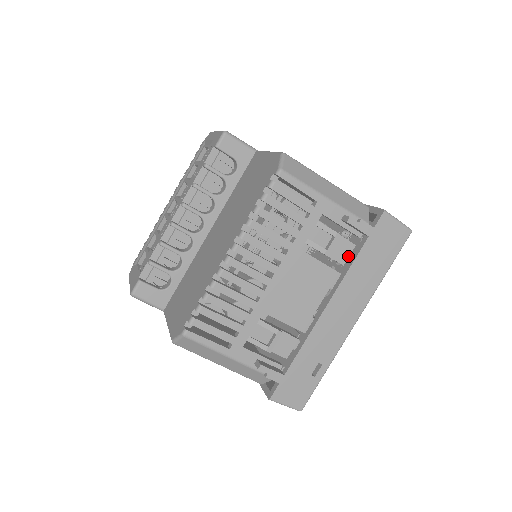
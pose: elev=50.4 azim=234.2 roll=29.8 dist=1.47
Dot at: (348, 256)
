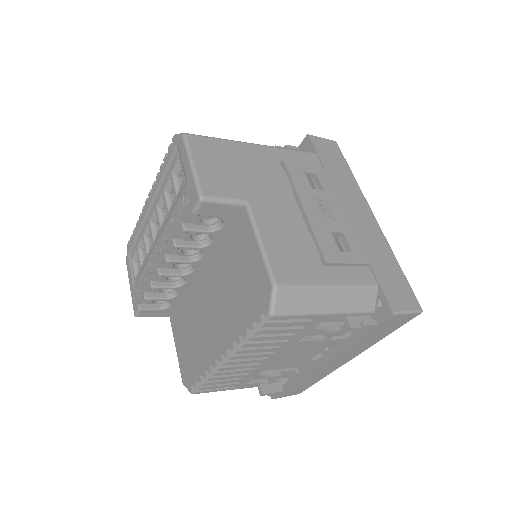
Dot at: (348, 331)
